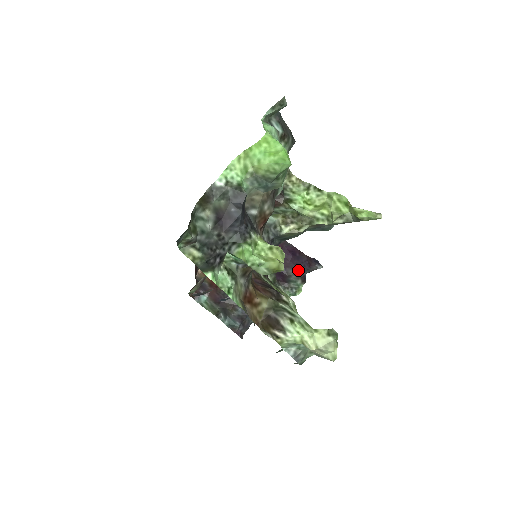
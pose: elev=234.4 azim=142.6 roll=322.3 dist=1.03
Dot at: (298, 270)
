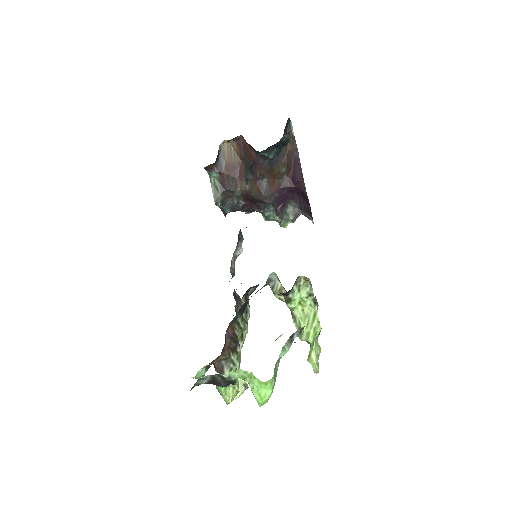
Dot at: (298, 206)
